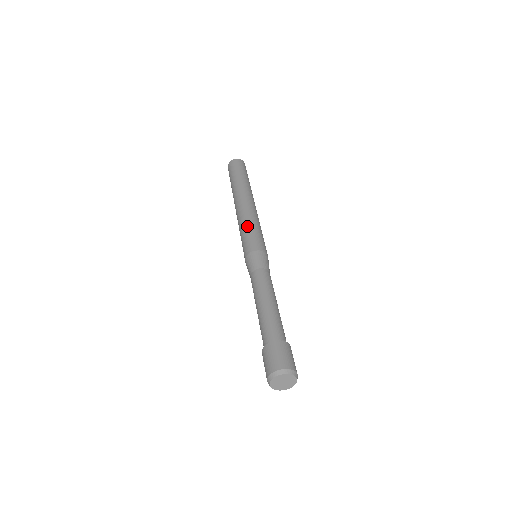
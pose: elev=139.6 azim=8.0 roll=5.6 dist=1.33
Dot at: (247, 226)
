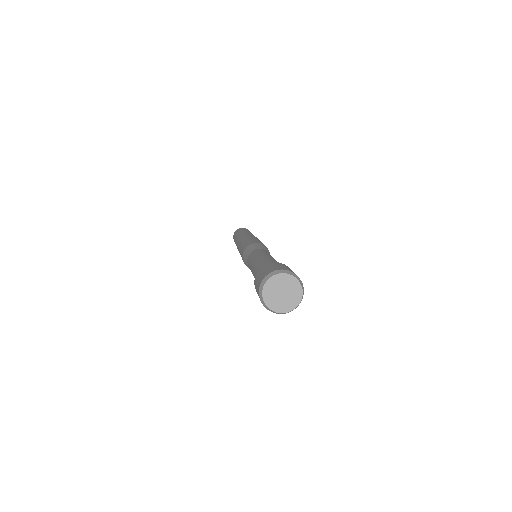
Dot at: (240, 248)
